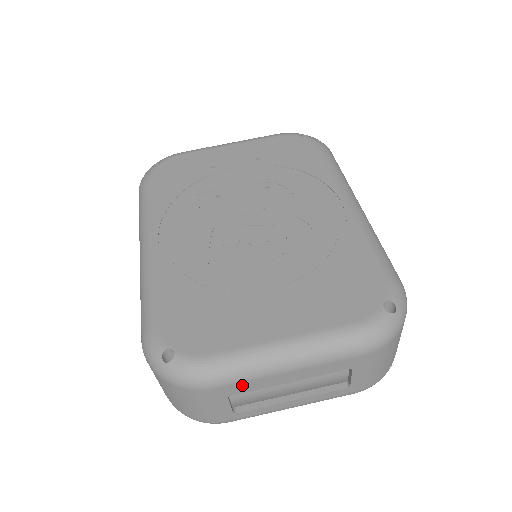
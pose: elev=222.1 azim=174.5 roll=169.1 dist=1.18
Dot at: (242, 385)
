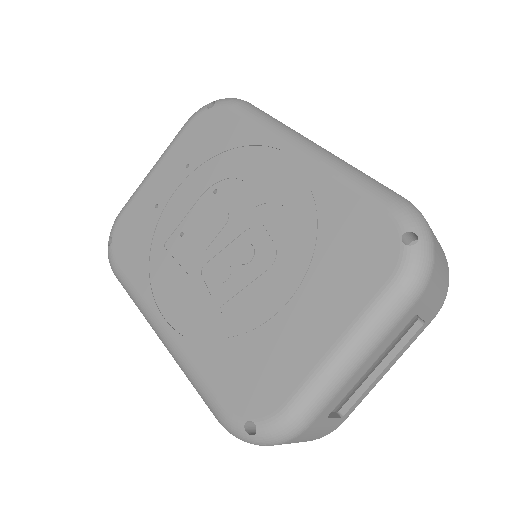
Dot at: (331, 404)
